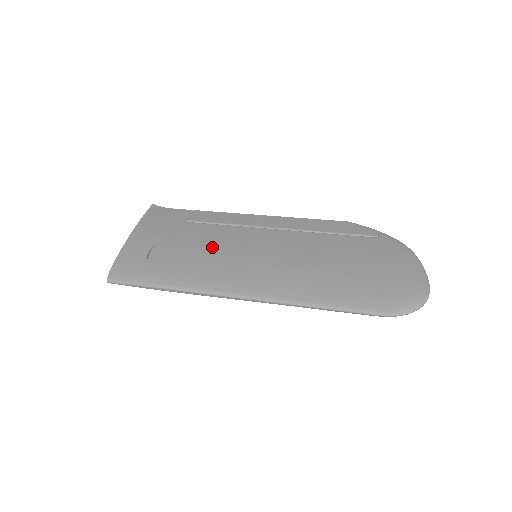
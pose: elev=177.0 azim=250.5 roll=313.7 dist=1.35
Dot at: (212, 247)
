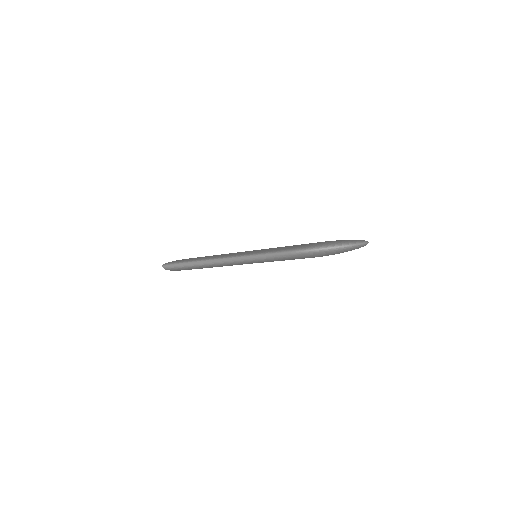
Dot at: occluded
